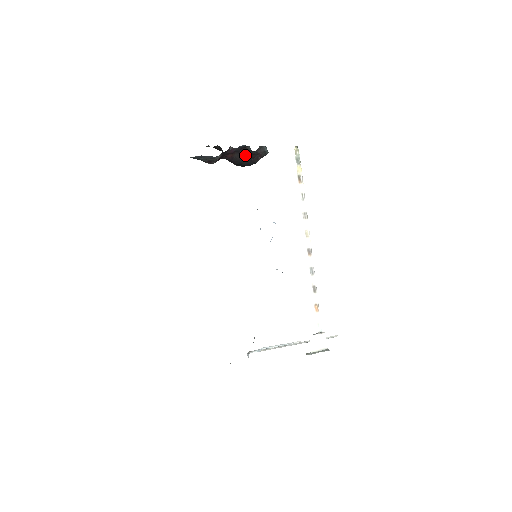
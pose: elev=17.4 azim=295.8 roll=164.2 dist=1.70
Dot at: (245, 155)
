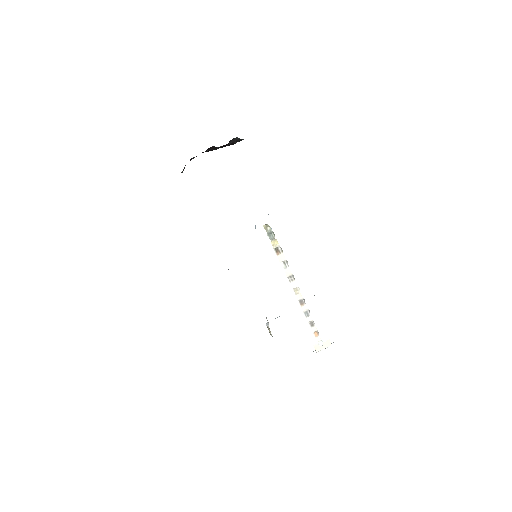
Dot at: (215, 148)
